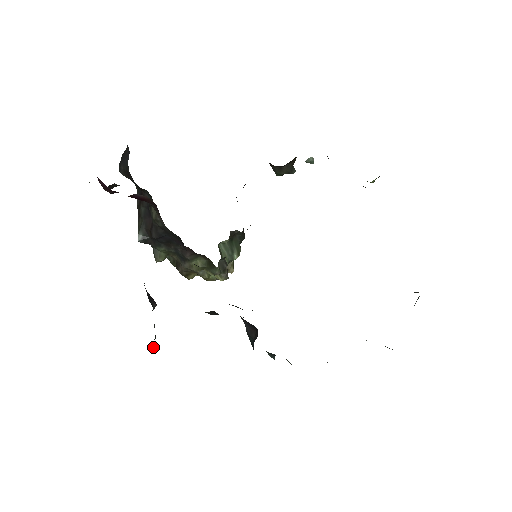
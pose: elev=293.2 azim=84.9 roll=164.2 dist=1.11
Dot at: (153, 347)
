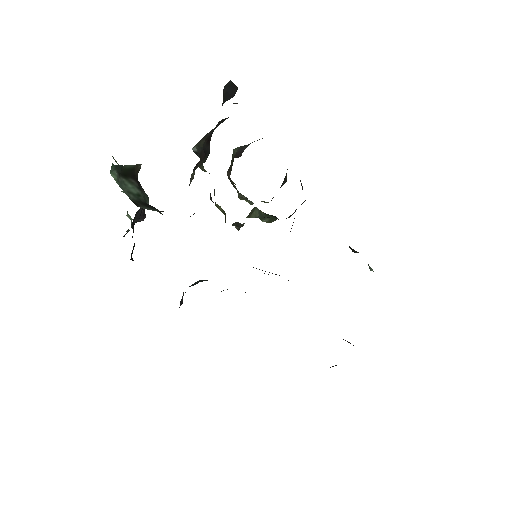
Dot at: occluded
